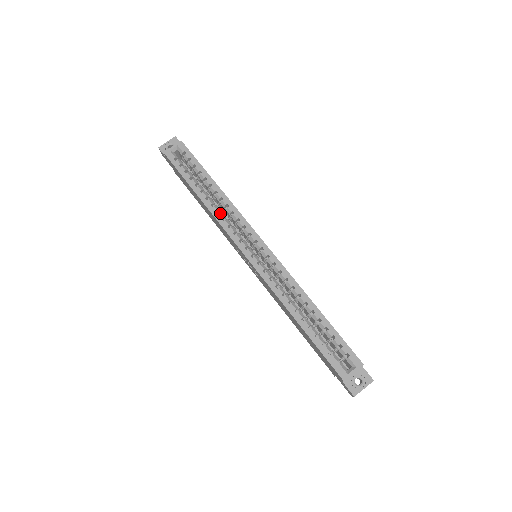
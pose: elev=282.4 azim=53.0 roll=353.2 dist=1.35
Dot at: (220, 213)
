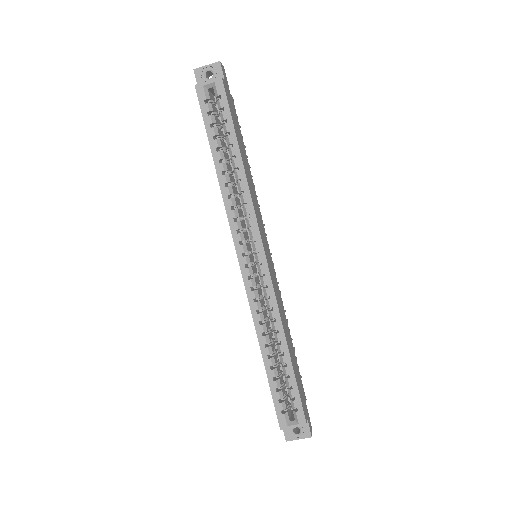
Dot at: (232, 198)
